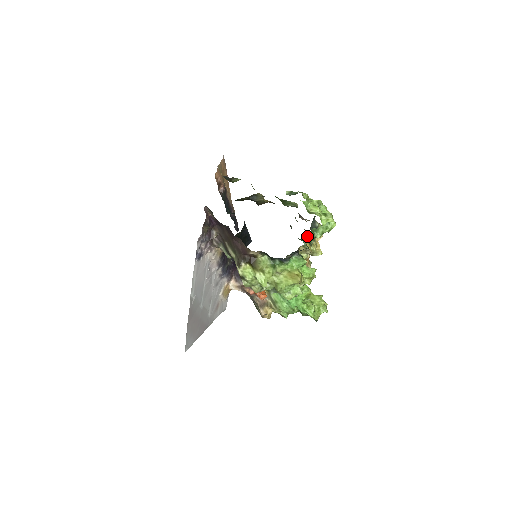
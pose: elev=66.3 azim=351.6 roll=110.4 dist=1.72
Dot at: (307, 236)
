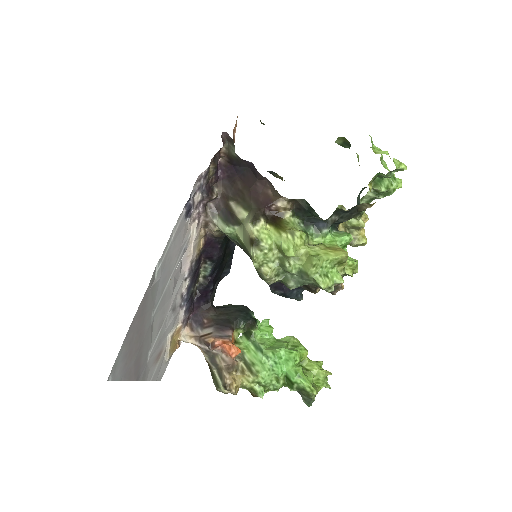
Dot at: (370, 182)
